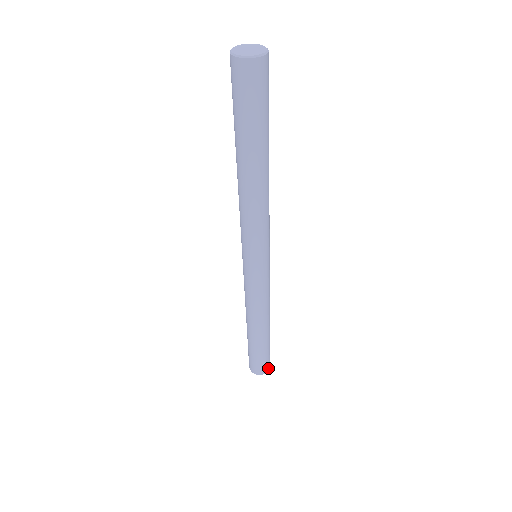
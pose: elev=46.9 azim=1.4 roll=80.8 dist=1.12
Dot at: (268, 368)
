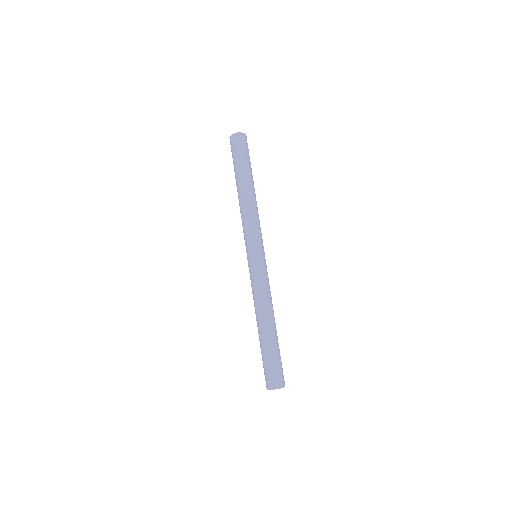
Dot at: (284, 382)
